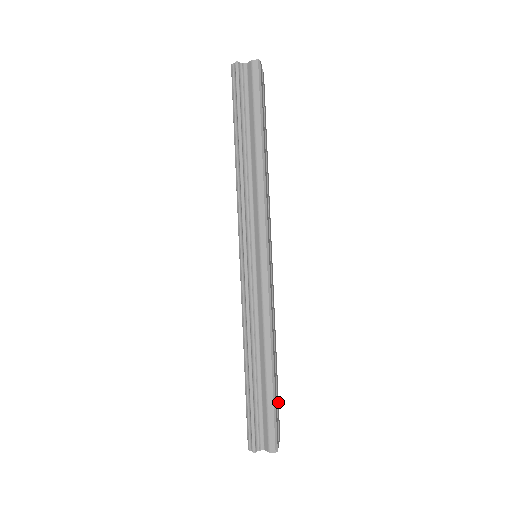
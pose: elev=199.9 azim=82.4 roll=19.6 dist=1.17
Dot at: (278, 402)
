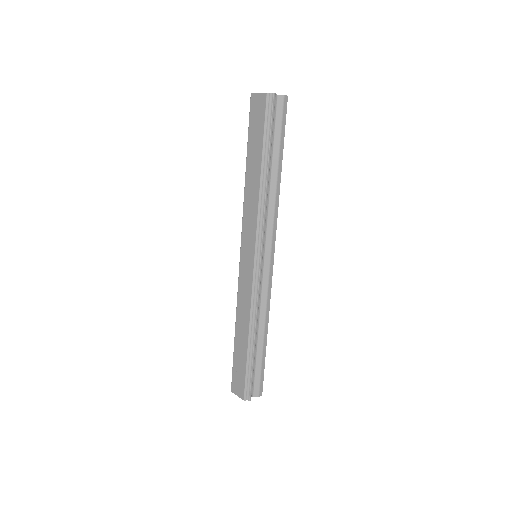
Dot at: occluded
